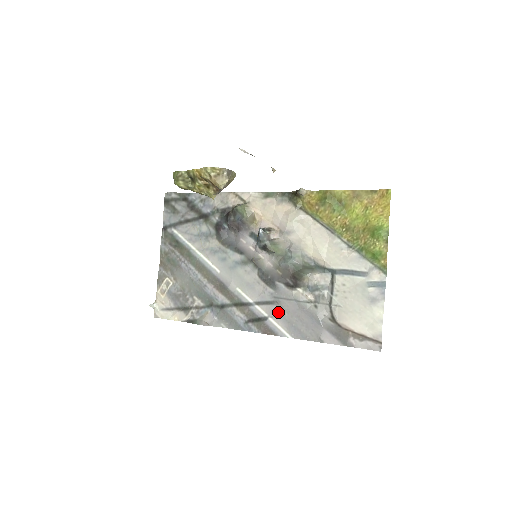
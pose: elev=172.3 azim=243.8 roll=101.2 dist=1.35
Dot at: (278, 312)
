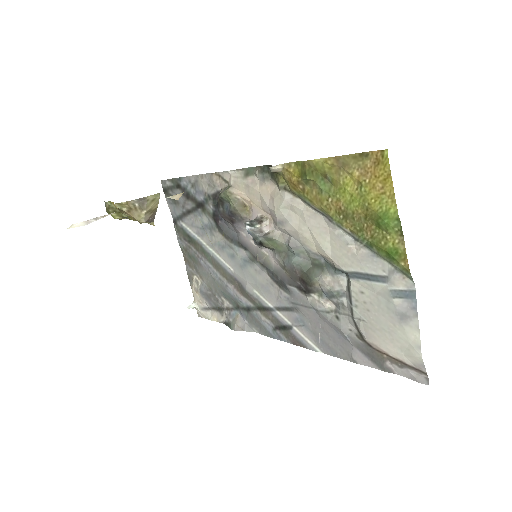
Dot at: (300, 321)
